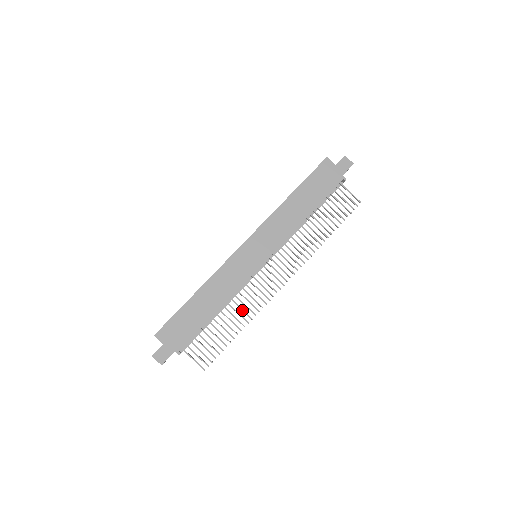
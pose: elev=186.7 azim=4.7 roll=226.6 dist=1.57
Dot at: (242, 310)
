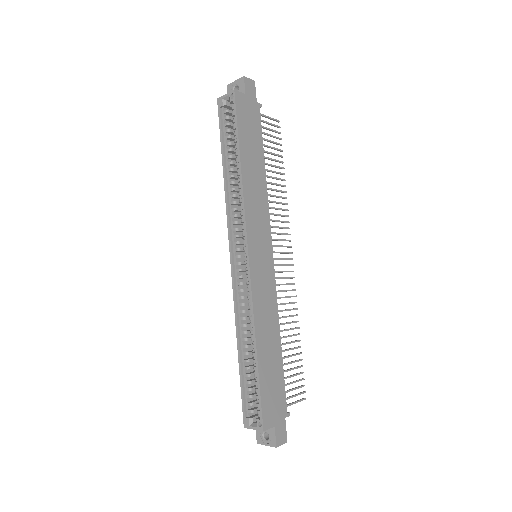
Dot at: occluded
